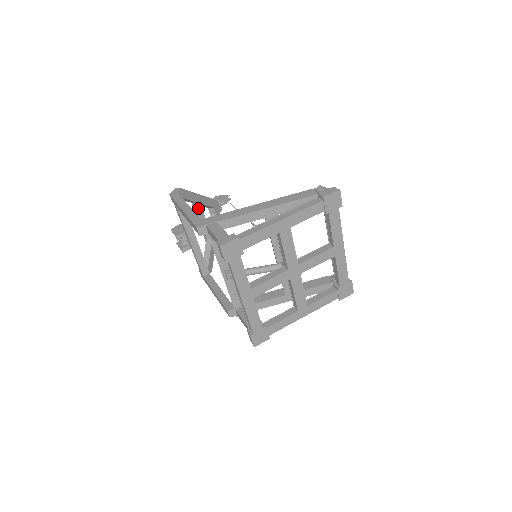
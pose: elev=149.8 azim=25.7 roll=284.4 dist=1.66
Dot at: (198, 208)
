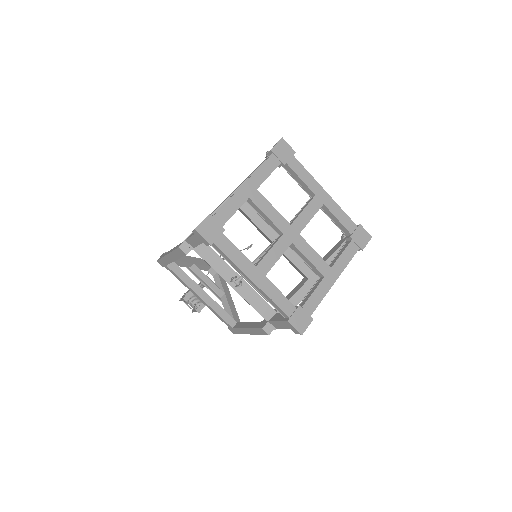
Dot at: (195, 270)
